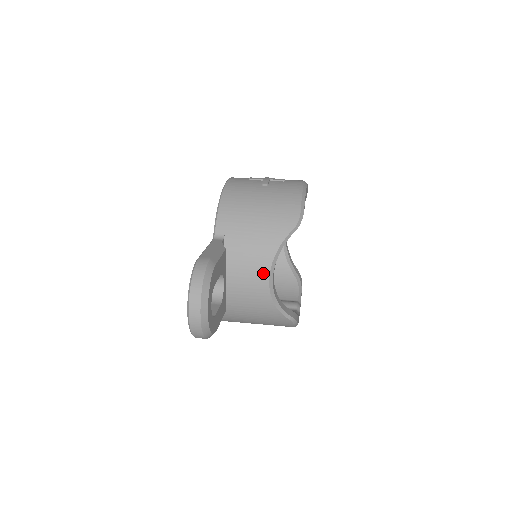
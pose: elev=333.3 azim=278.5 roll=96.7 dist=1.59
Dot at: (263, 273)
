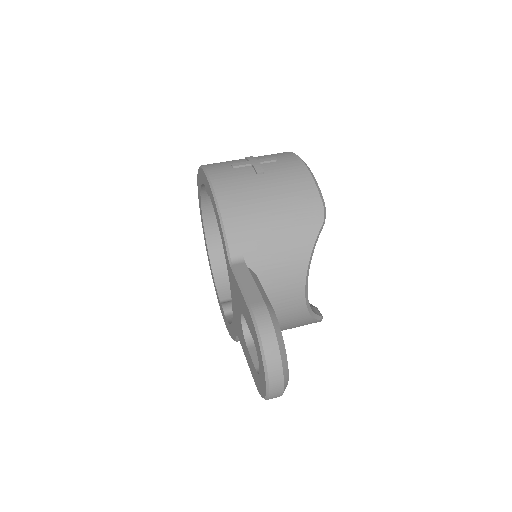
Dot at: (298, 286)
